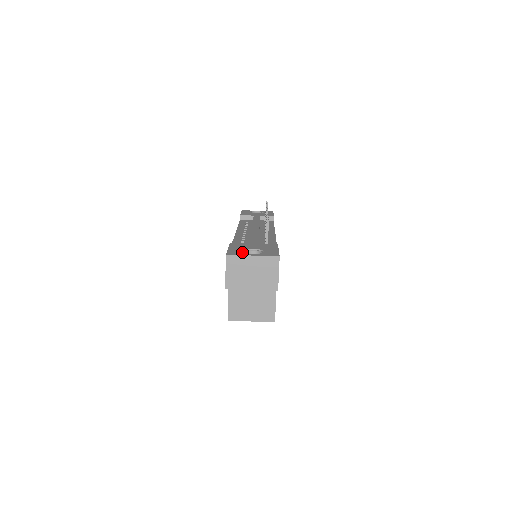
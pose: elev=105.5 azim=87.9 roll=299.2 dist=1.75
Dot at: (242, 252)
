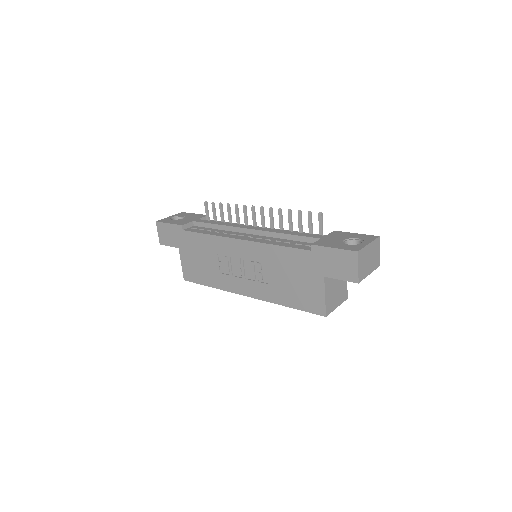
Dot at: (355, 245)
